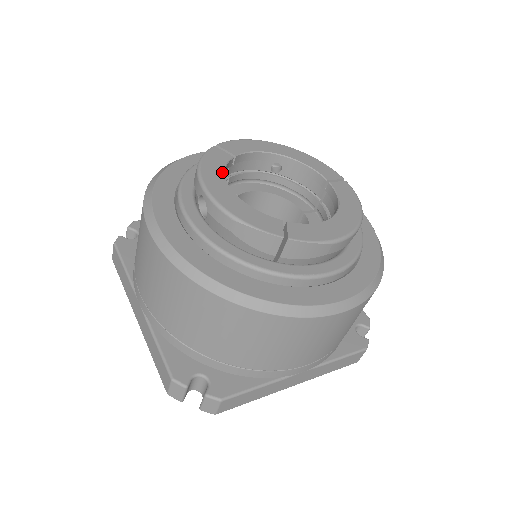
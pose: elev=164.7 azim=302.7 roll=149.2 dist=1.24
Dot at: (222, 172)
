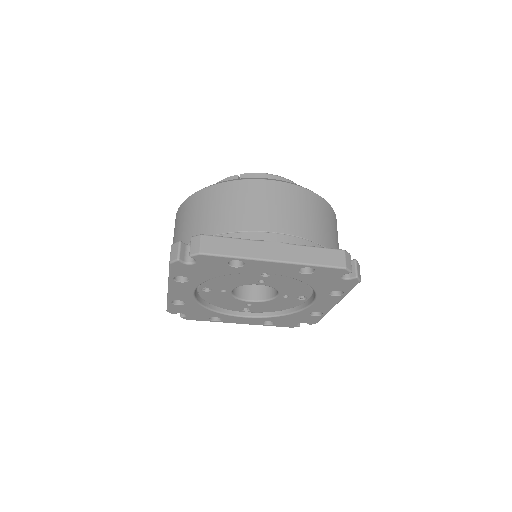
Dot at: occluded
